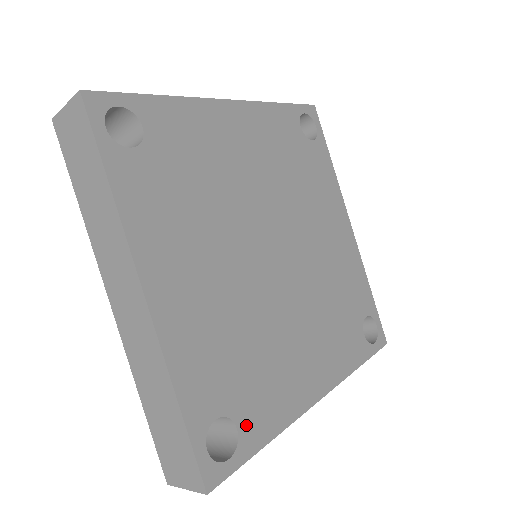
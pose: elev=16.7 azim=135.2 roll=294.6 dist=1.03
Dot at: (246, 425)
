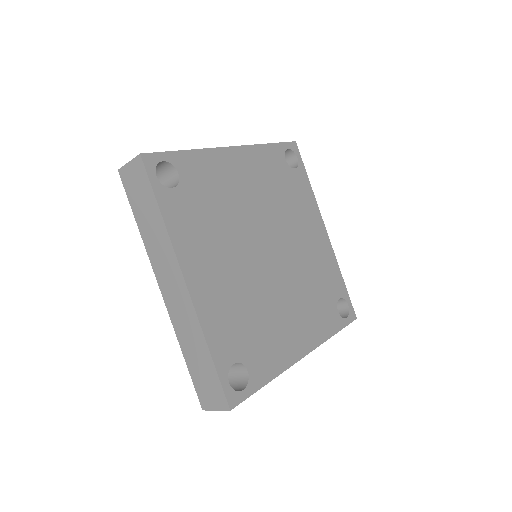
Dot at: (254, 369)
